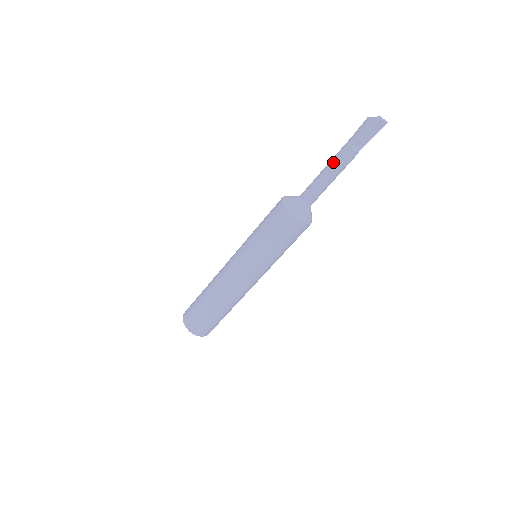
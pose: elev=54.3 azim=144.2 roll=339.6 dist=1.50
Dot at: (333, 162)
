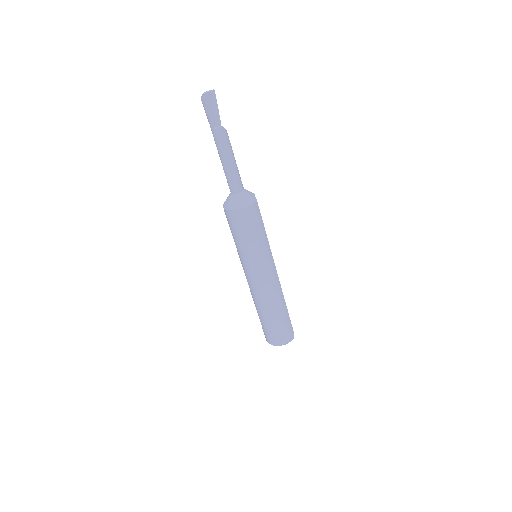
Dot at: occluded
